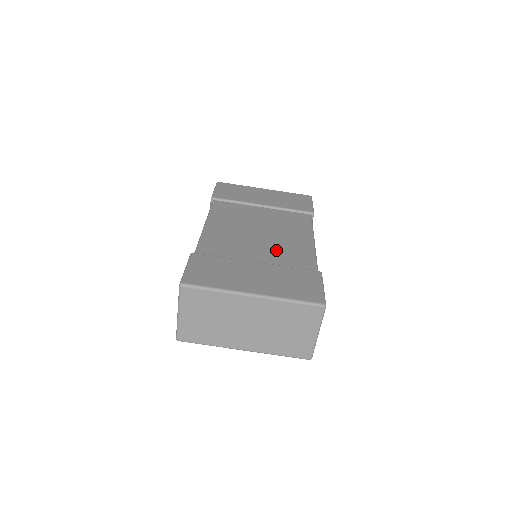
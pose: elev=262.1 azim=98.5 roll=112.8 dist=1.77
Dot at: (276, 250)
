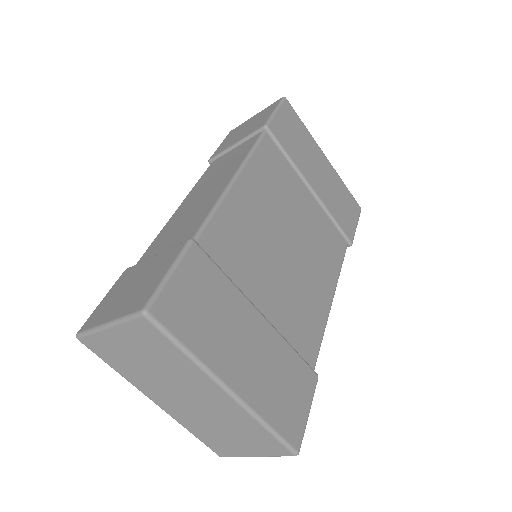
Dot at: (291, 296)
